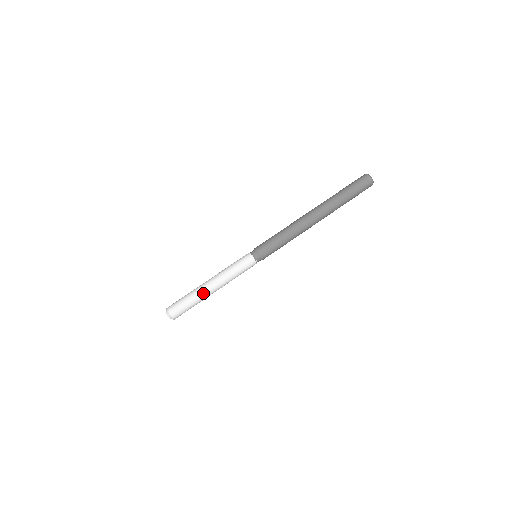
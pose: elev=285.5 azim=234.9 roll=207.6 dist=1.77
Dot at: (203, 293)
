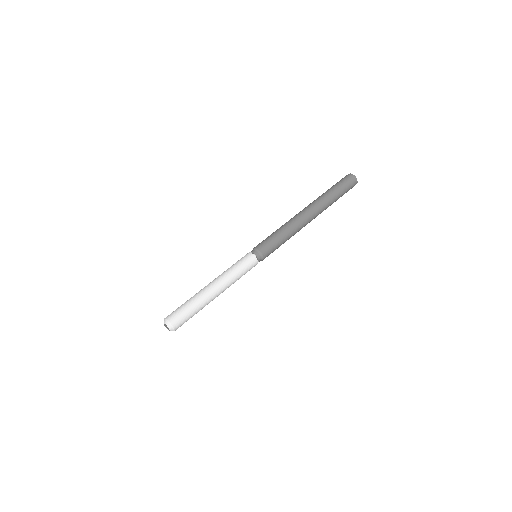
Dot at: (207, 298)
